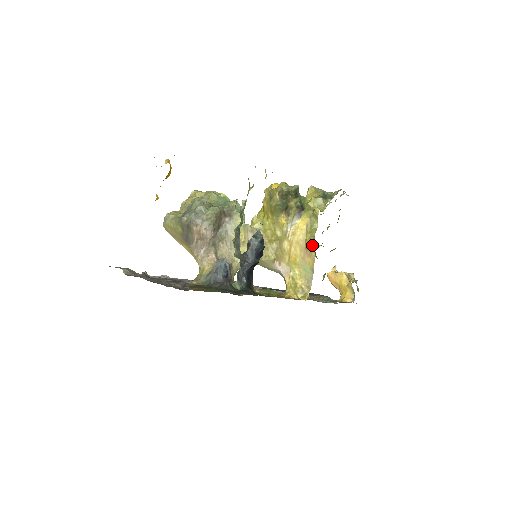
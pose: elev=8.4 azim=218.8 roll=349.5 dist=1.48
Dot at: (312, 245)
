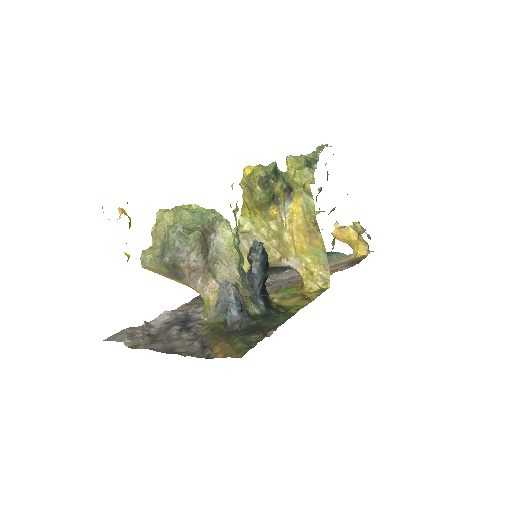
Dot at: (315, 226)
